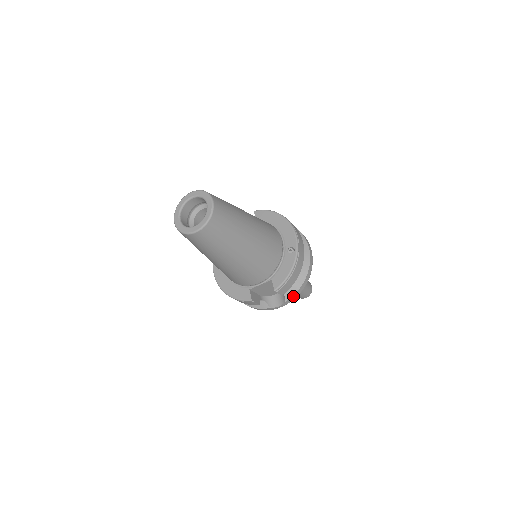
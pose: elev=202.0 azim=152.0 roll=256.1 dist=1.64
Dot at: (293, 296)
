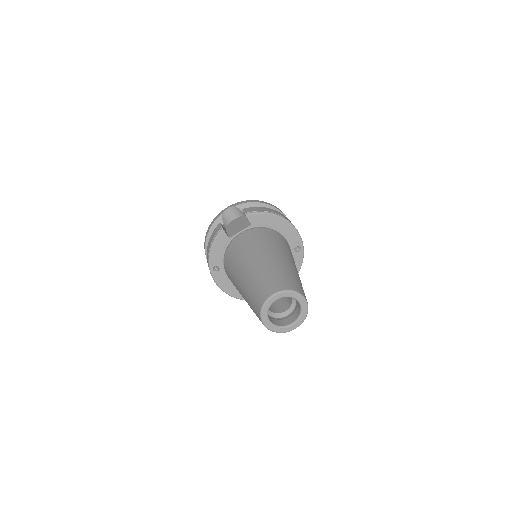
Dot at: occluded
